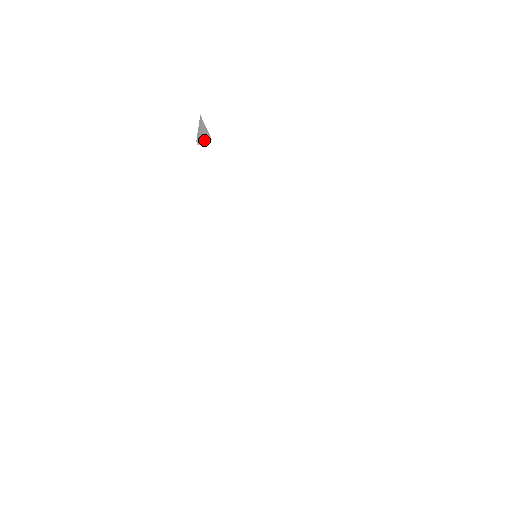
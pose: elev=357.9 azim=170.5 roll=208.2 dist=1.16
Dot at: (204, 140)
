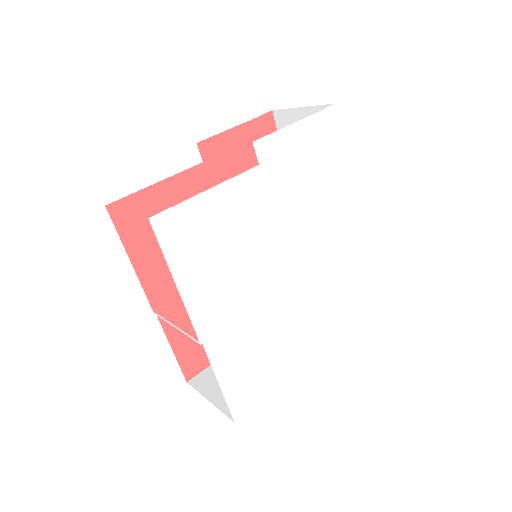
Dot at: (203, 142)
